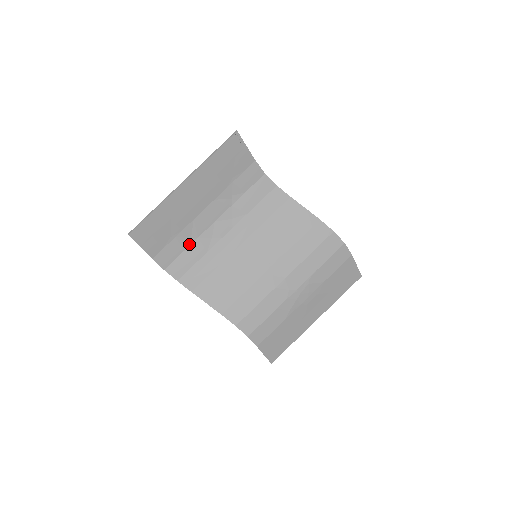
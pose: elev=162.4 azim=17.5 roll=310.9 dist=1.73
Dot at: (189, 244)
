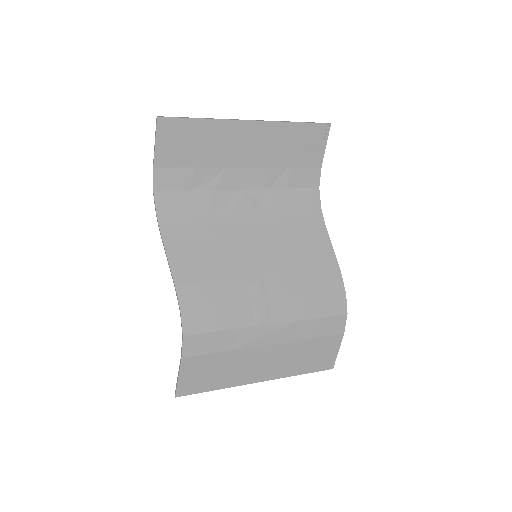
Dot at: (200, 188)
